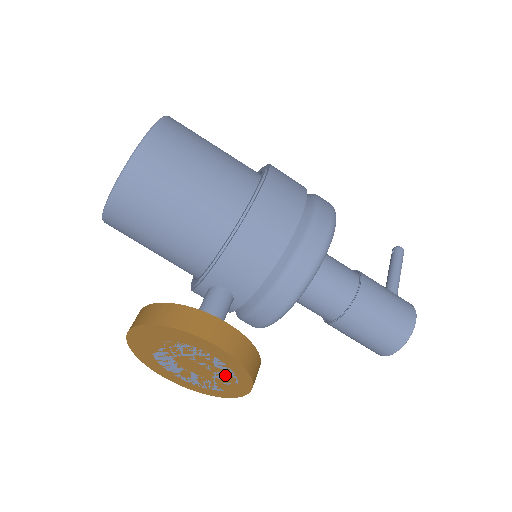
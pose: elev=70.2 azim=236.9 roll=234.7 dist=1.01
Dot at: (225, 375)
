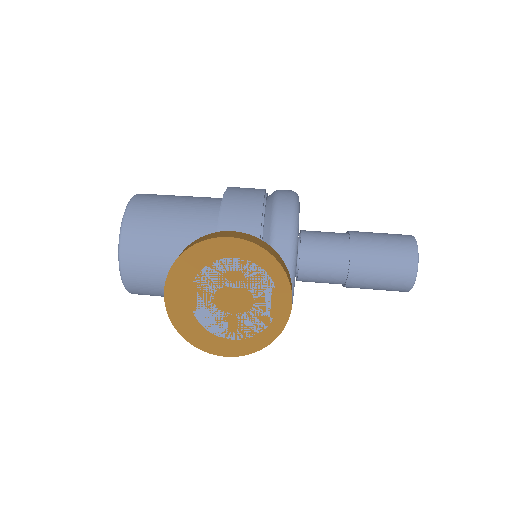
Dot at: (261, 284)
